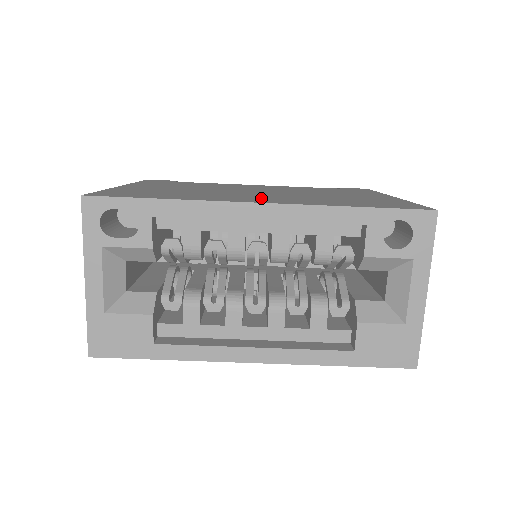
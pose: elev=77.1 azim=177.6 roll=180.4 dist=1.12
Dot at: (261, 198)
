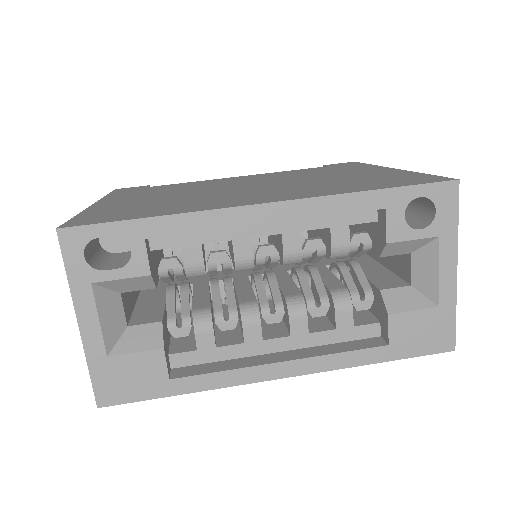
Dot at: (261, 196)
